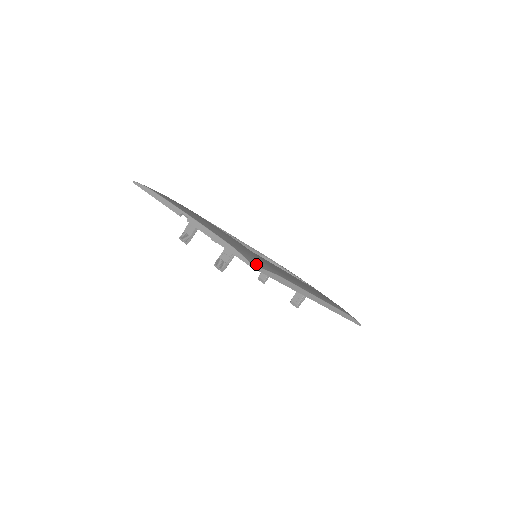
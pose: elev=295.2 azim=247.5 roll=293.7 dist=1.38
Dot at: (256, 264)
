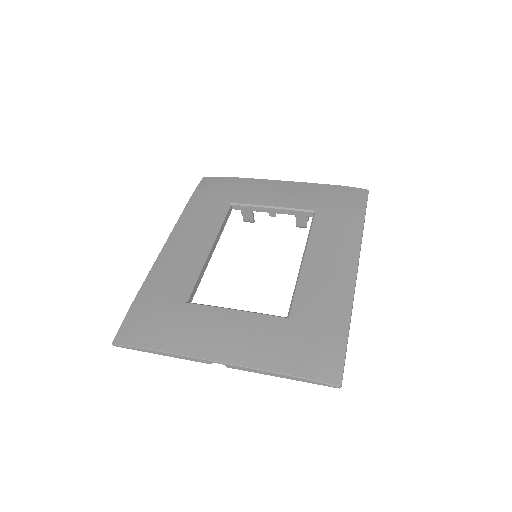
Dot at: (337, 375)
